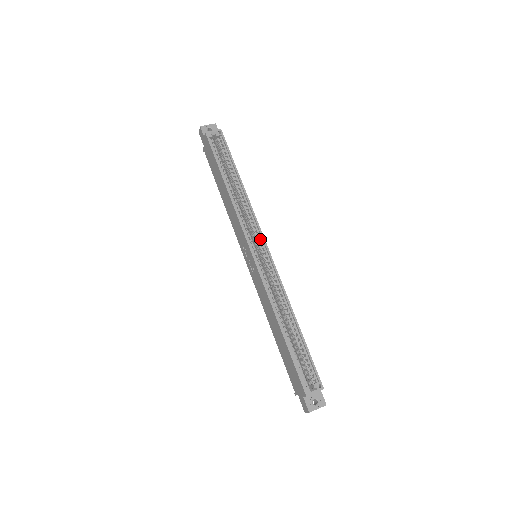
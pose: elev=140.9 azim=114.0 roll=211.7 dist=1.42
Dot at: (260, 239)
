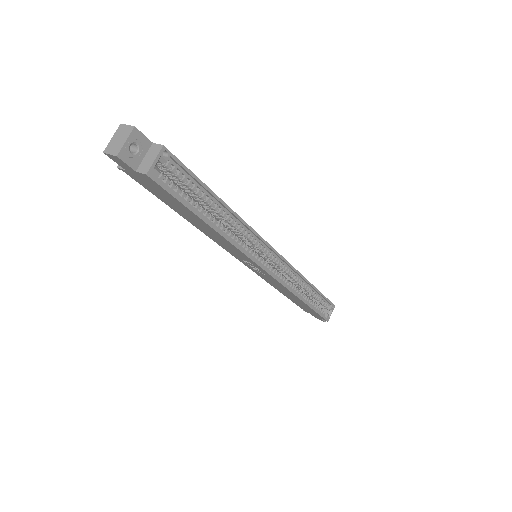
Dot at: (267, 250)
